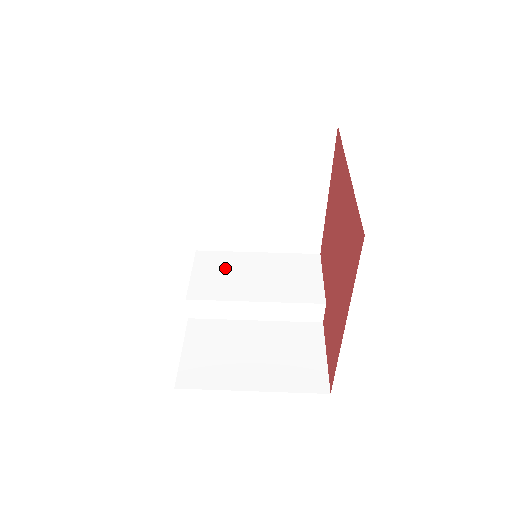
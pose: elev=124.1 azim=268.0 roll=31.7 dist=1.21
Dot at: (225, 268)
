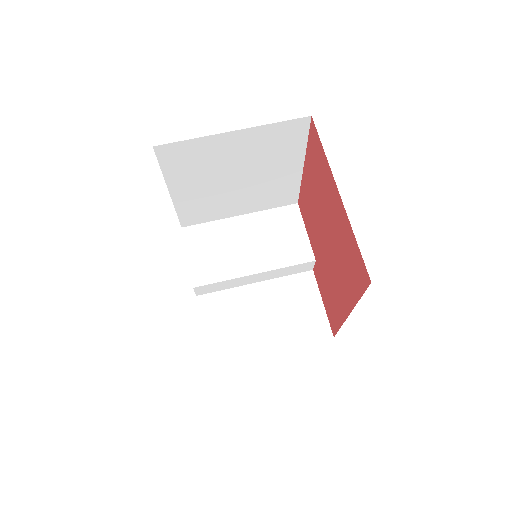
Dot at: (216, 242)
